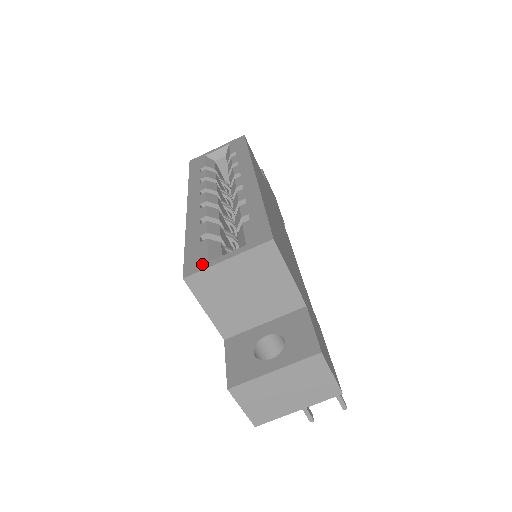
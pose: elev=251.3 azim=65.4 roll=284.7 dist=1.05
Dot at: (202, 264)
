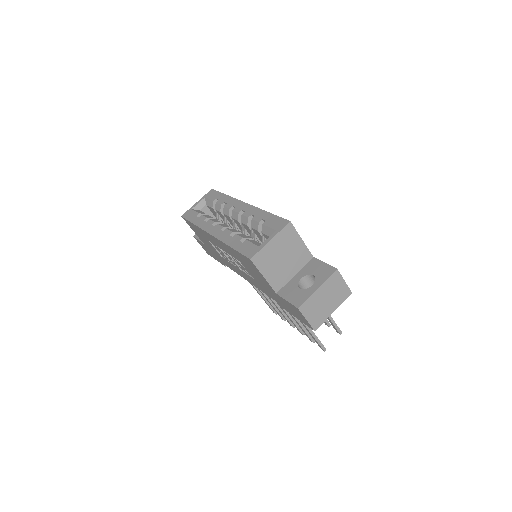
Dot at: (256, 249)
